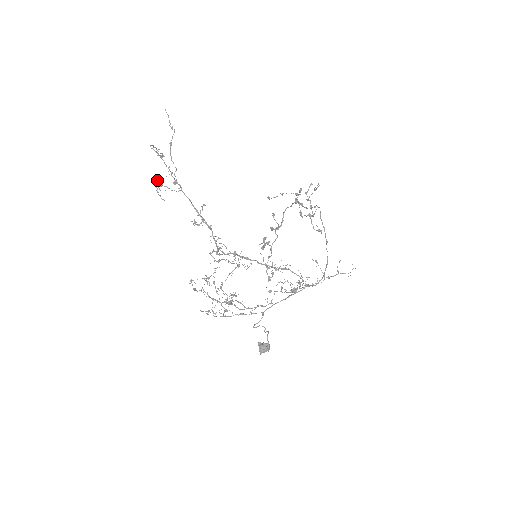
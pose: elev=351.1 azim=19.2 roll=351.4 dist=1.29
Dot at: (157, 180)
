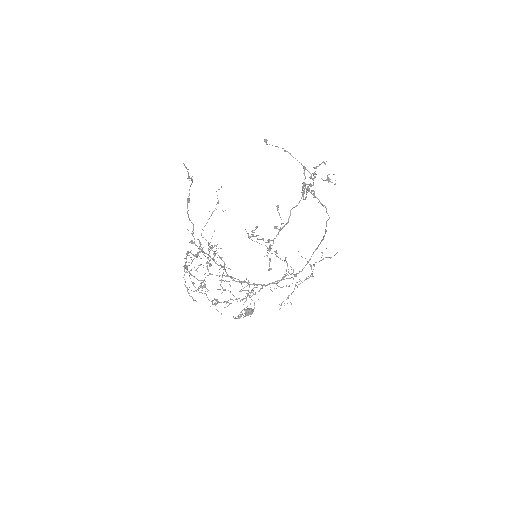
Dot at: (184, 274)
